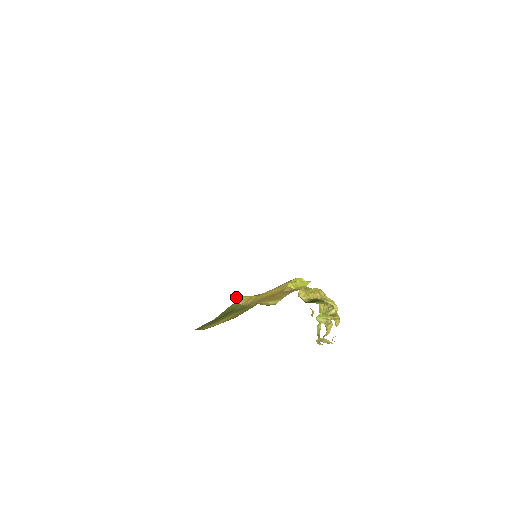
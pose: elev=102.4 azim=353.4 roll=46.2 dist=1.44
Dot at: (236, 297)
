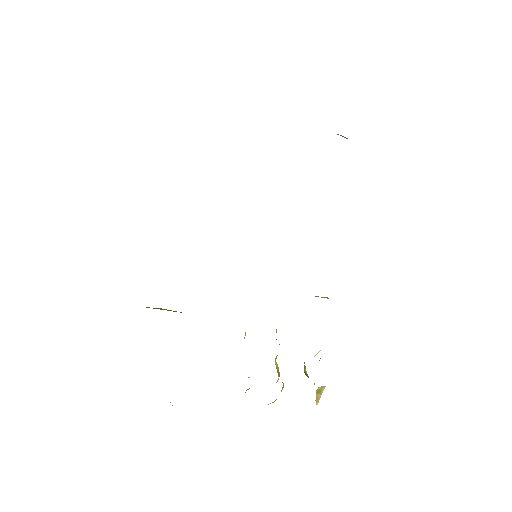
Dot at: occluded
